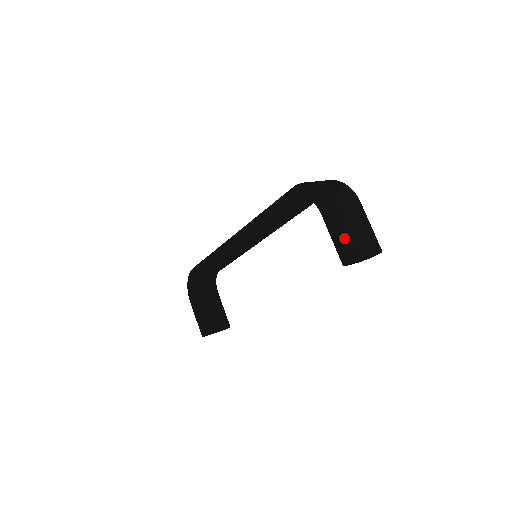
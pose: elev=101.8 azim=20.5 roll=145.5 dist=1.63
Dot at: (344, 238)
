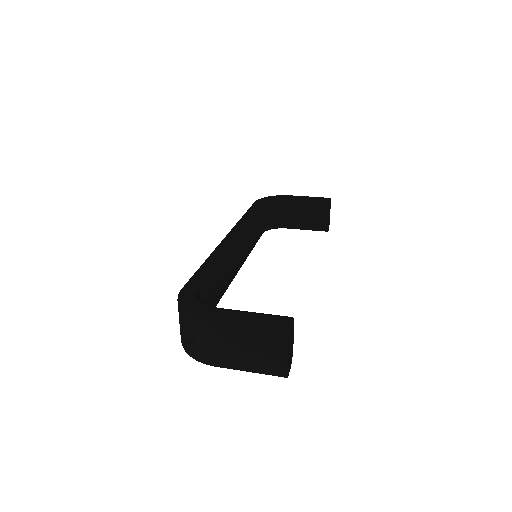
Dot at: (314, 197)
